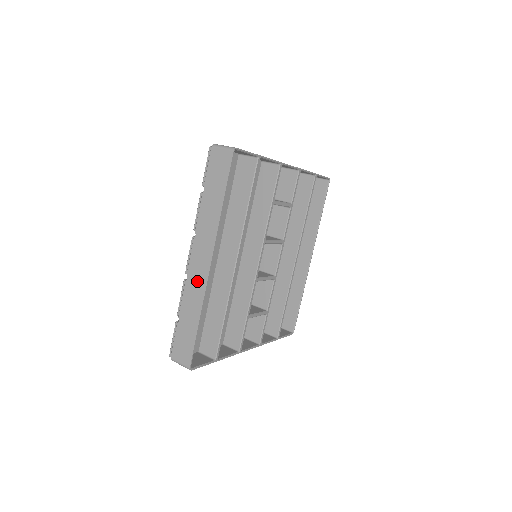
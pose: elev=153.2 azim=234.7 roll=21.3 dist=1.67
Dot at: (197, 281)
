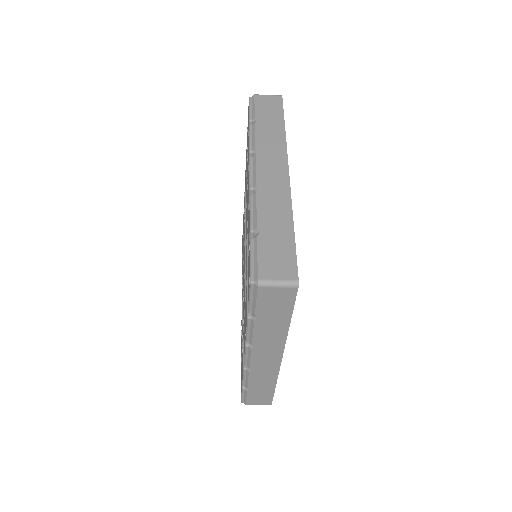
Dot at: (275, 188)
